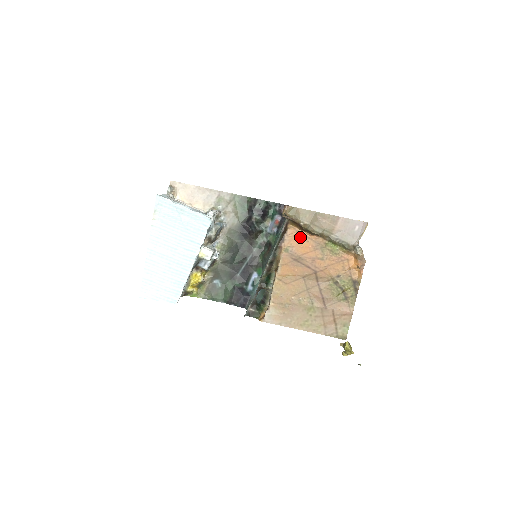
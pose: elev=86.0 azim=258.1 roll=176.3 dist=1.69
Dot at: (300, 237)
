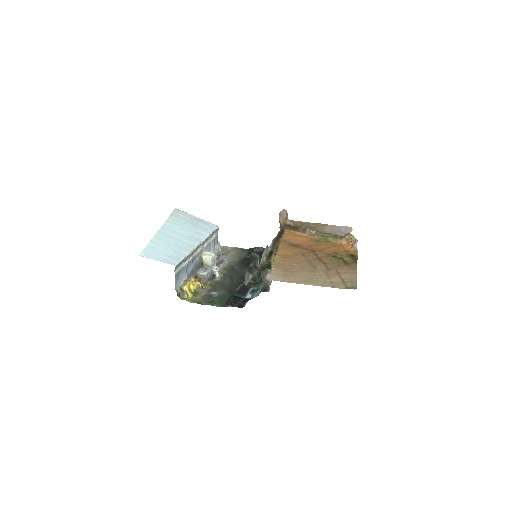
Dot at: (296, 236)
